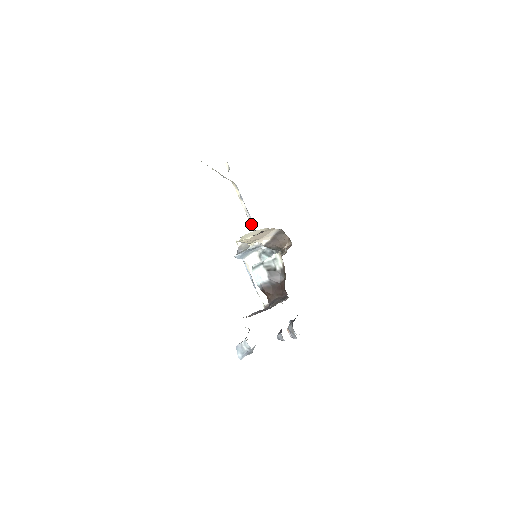
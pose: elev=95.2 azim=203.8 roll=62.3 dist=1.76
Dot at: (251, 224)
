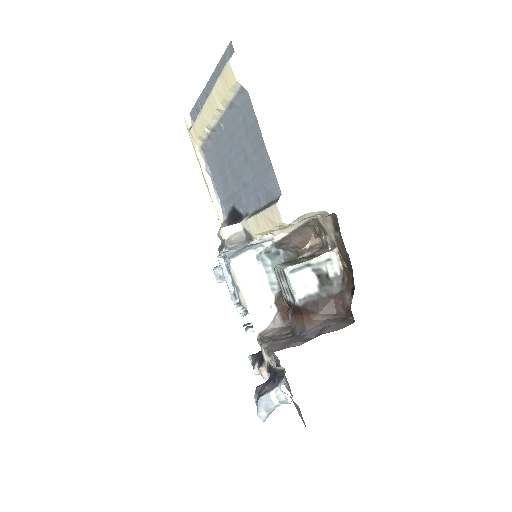
Dot at: (218, 211)
